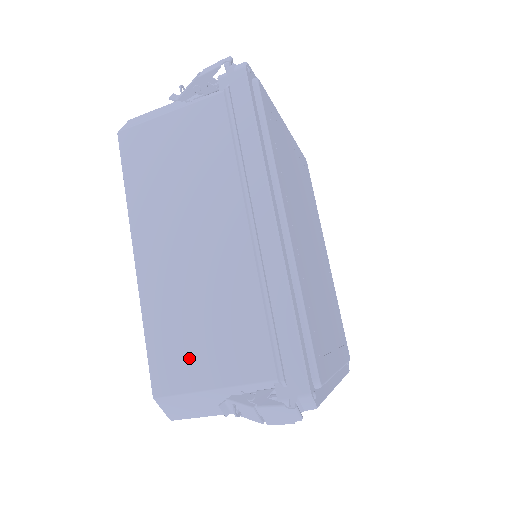
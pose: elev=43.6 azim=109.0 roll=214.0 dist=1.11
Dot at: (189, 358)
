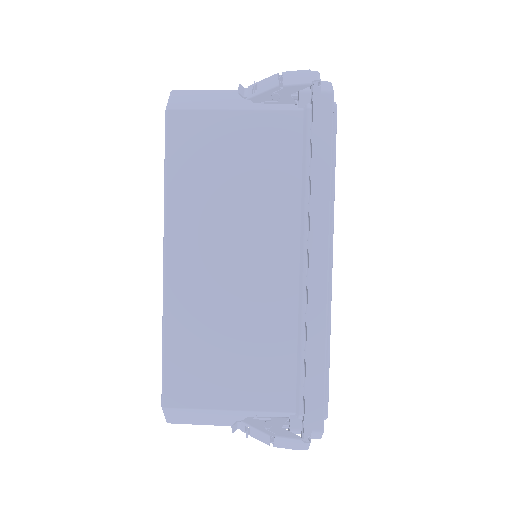
Dot at: (210, 377)
